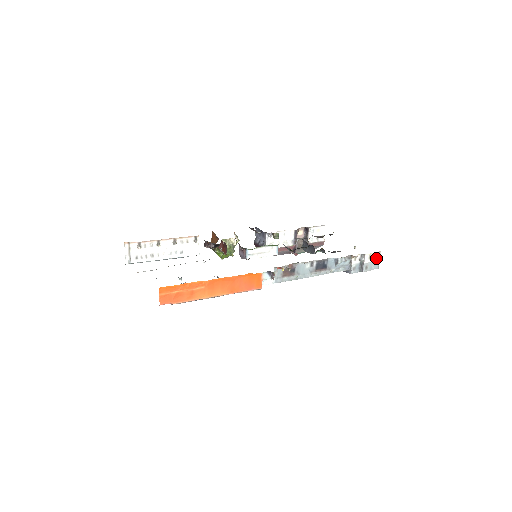
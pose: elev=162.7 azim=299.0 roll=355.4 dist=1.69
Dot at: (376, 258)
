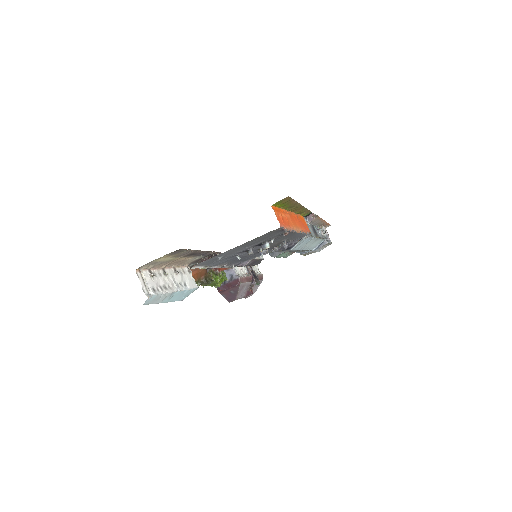
Dot at: occluded
